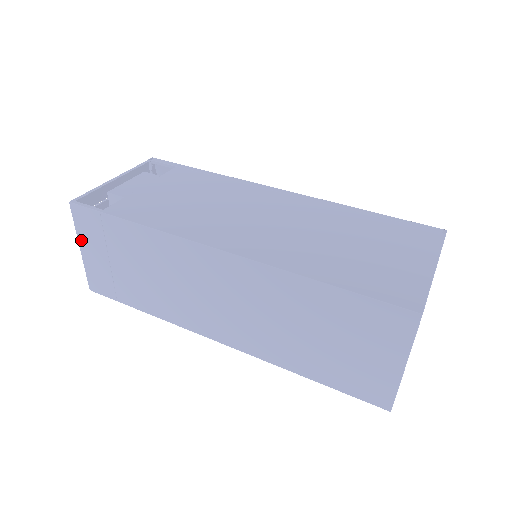
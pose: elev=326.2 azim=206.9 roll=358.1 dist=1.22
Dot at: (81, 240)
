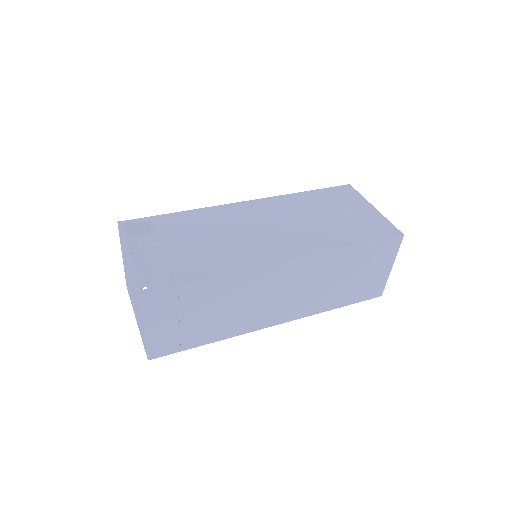
Dot at: (148, 321)
